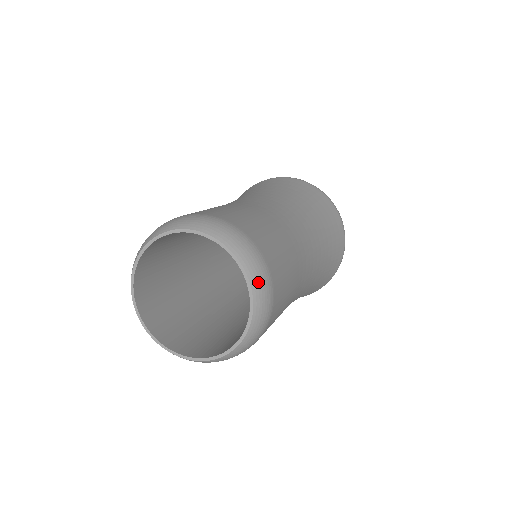
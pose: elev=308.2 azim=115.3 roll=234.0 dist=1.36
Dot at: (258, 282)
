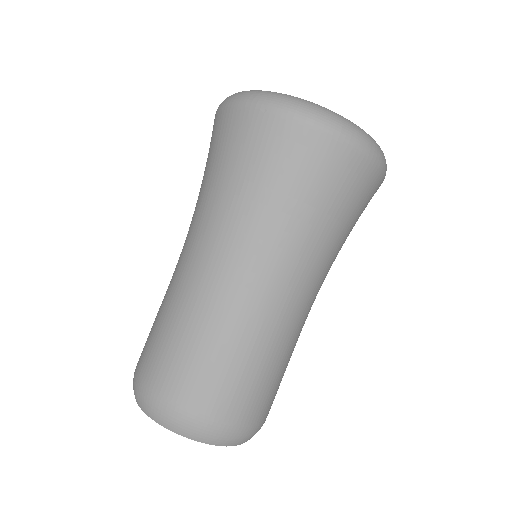
Dot at: (249, 439)
